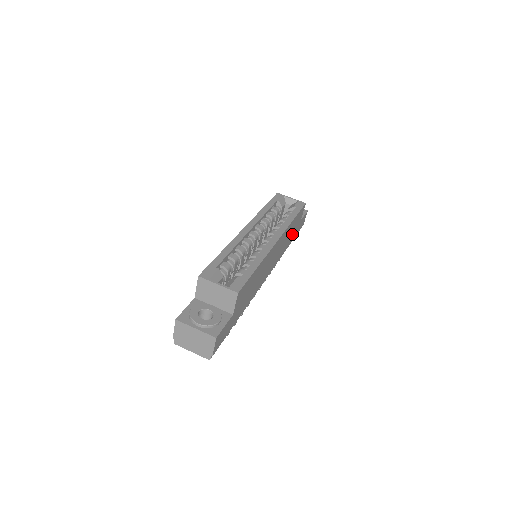
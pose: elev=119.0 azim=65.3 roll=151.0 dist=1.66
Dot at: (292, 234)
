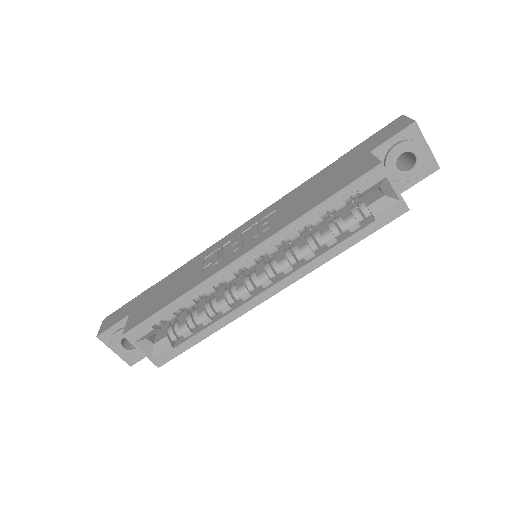
Dot at: occluded
